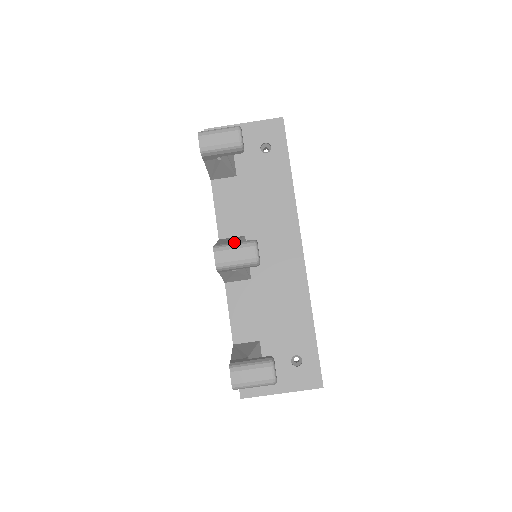
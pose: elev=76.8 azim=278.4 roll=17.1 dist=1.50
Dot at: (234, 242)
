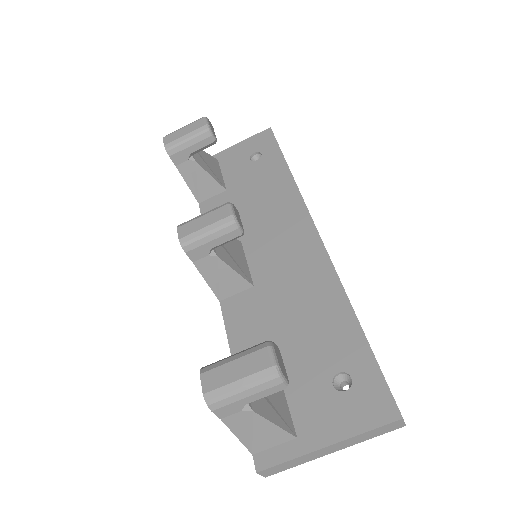
Dot at: occluded
